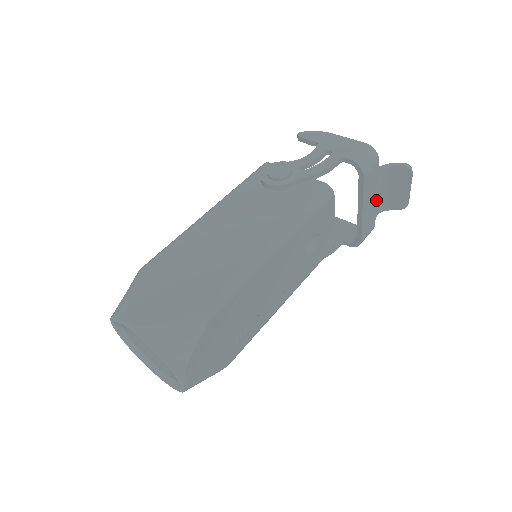
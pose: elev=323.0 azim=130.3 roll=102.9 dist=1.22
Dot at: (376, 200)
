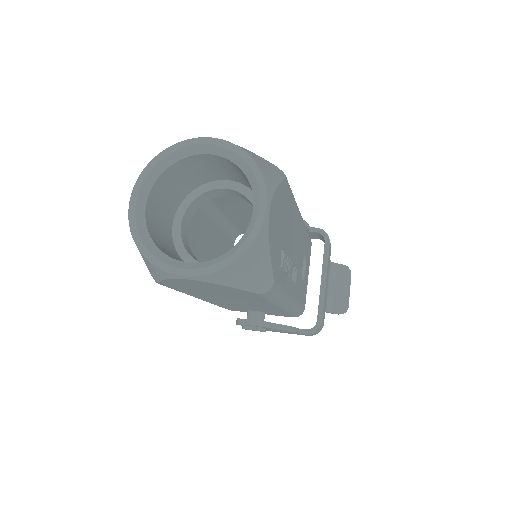
Dot at: (327, 291)
